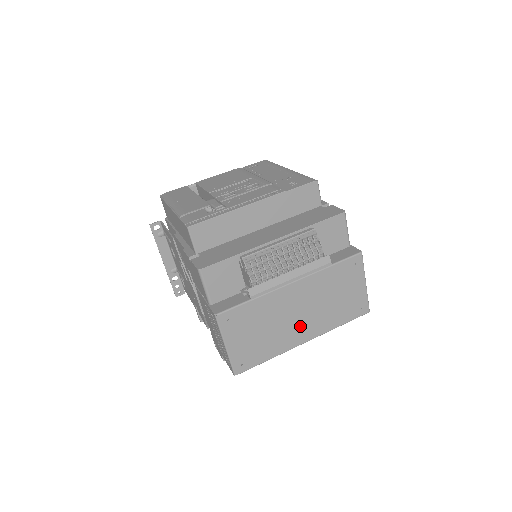
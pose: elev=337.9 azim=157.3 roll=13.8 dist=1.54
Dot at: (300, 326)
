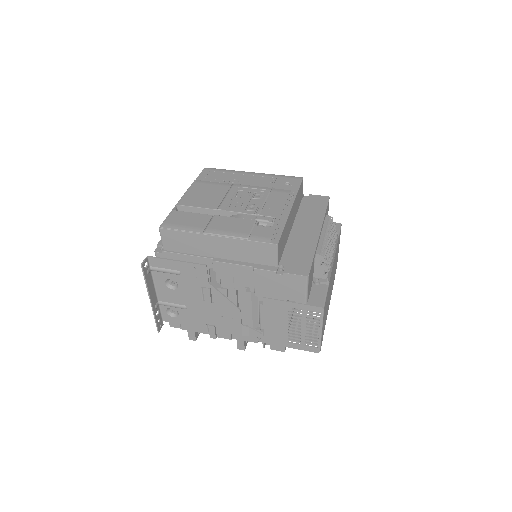
Dot at: (330, 294)
